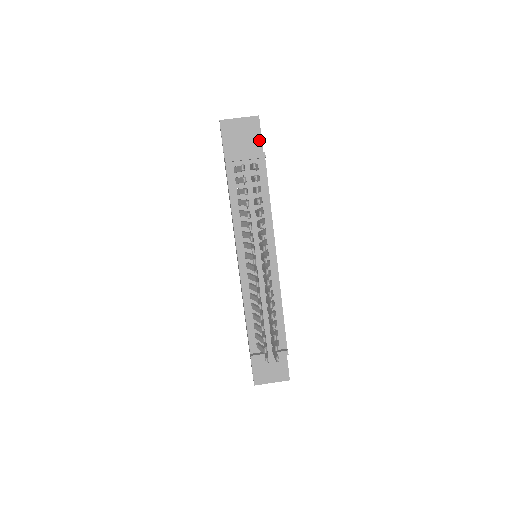
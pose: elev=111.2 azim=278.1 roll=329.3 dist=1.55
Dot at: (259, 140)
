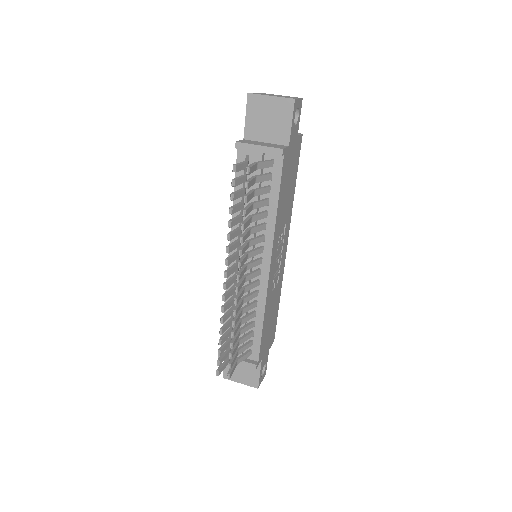
Dot at: (288, 129)
